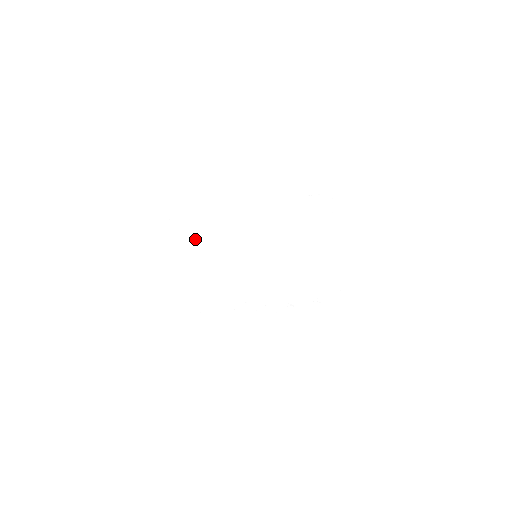
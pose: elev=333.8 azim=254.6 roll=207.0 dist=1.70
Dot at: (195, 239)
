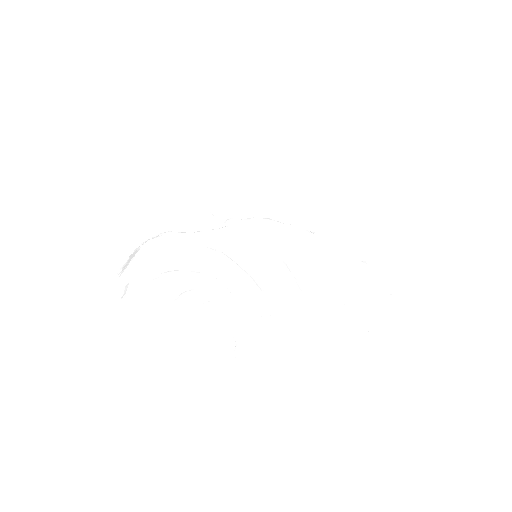
Dot at: (153, 177)
